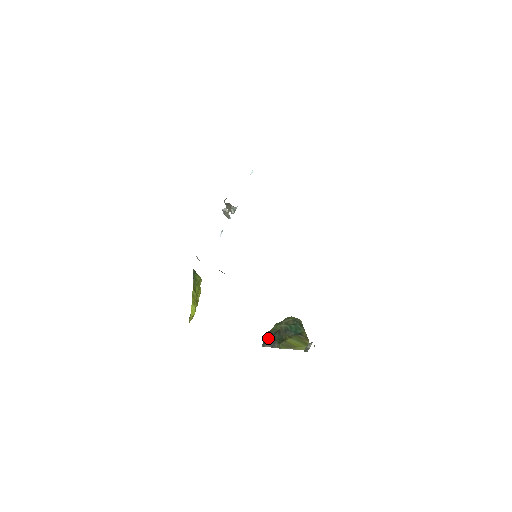
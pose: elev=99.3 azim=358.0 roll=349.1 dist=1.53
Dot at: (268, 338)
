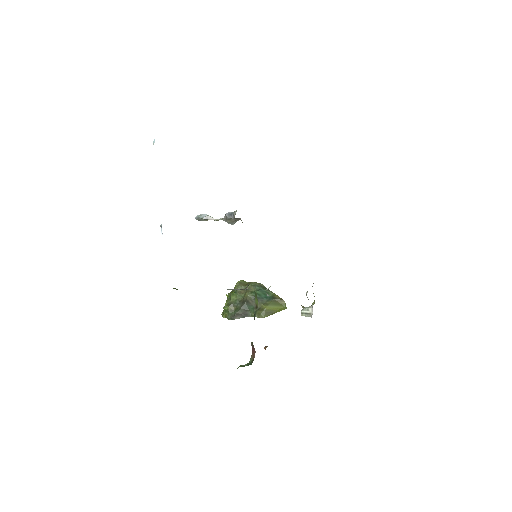
Dot at: (237, 311)
